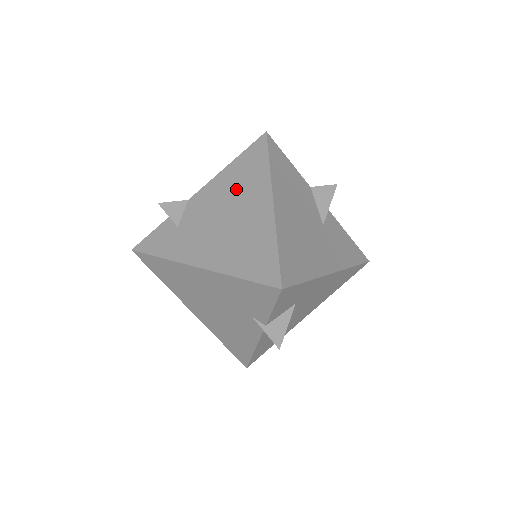
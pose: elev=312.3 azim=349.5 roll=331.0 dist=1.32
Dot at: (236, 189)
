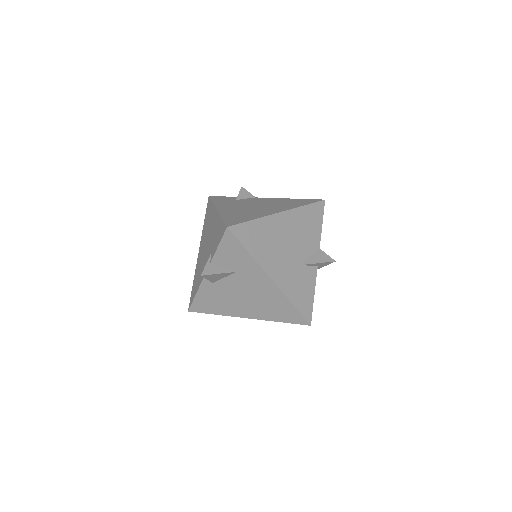
Dot at: (277, 204)
